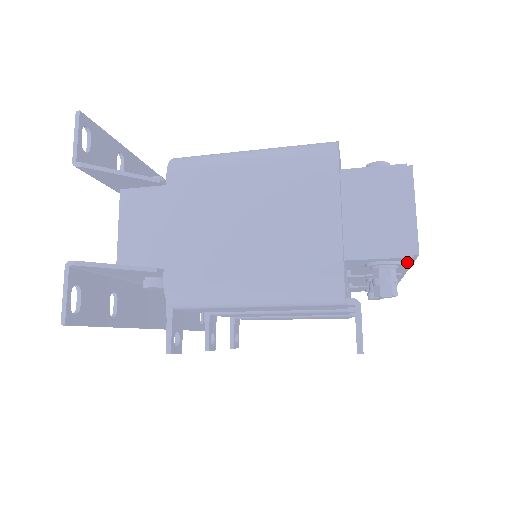
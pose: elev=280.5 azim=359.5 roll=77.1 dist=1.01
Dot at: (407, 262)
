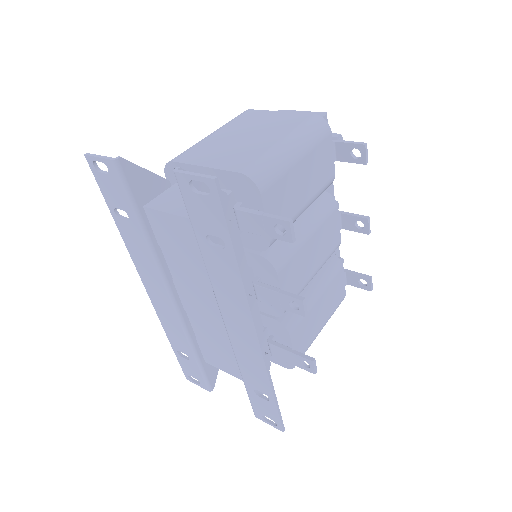
Dot at: occluded
